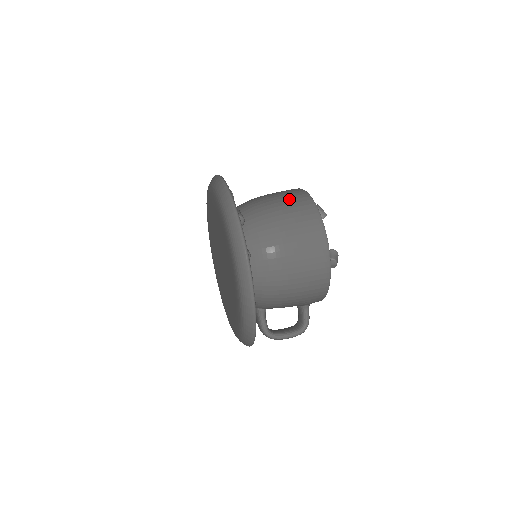
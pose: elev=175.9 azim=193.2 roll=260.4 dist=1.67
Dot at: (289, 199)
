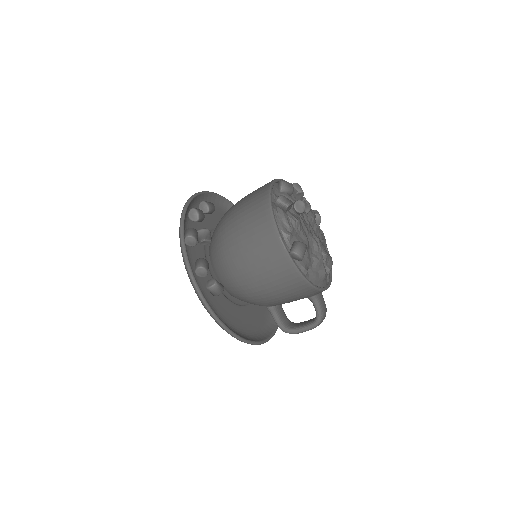
Dot at: (251, 199)
